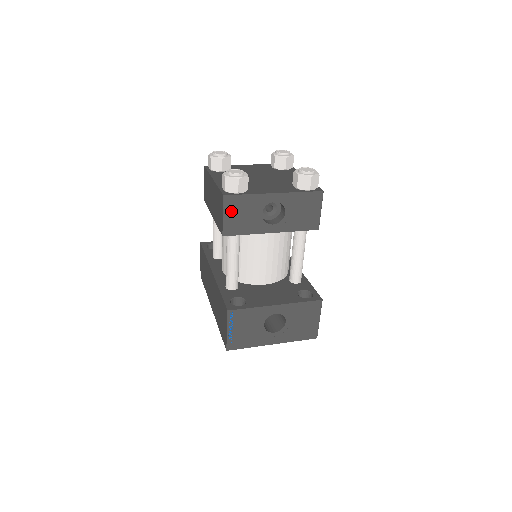
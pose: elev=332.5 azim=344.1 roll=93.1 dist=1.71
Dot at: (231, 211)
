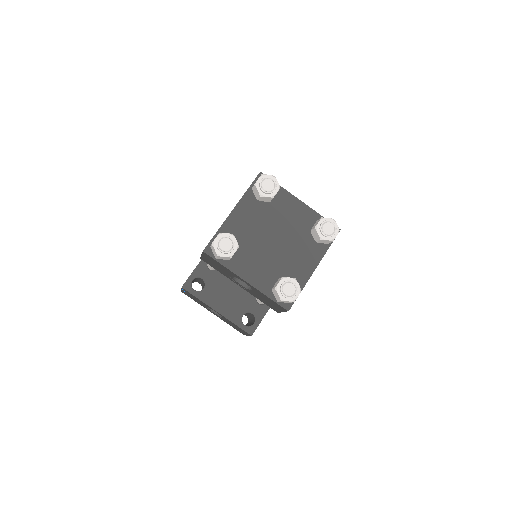
Dot at: (208, 258)
